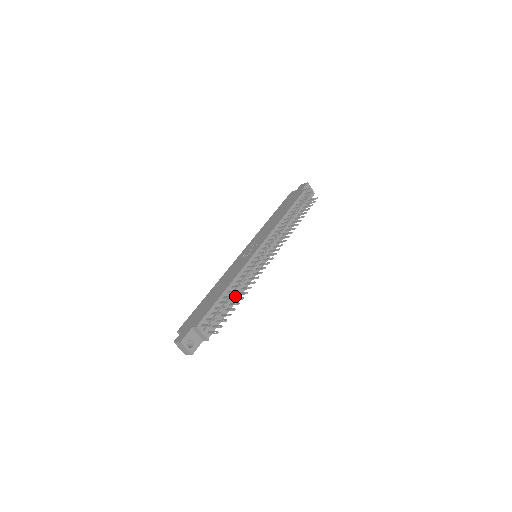
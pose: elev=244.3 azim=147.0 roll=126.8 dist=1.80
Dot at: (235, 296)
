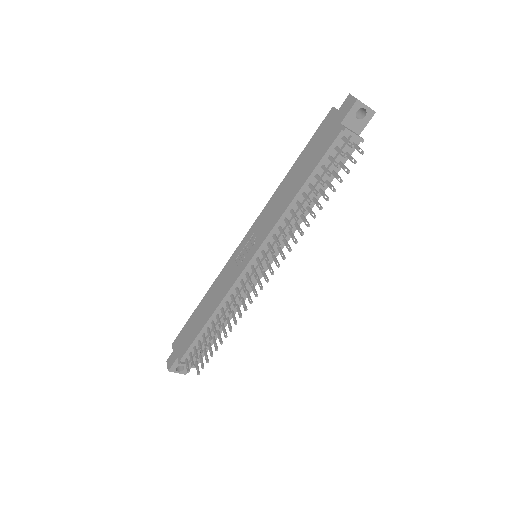
Dot at: occluded
